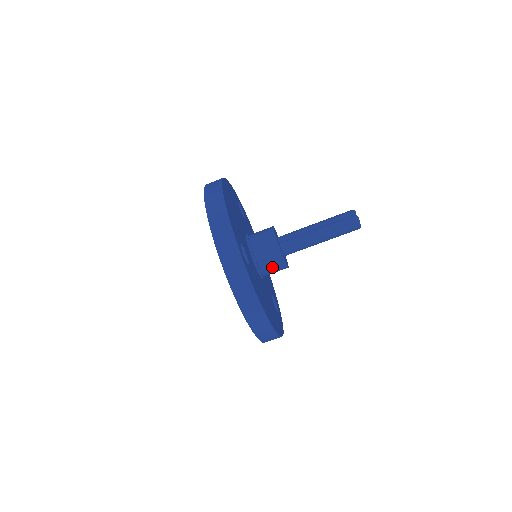
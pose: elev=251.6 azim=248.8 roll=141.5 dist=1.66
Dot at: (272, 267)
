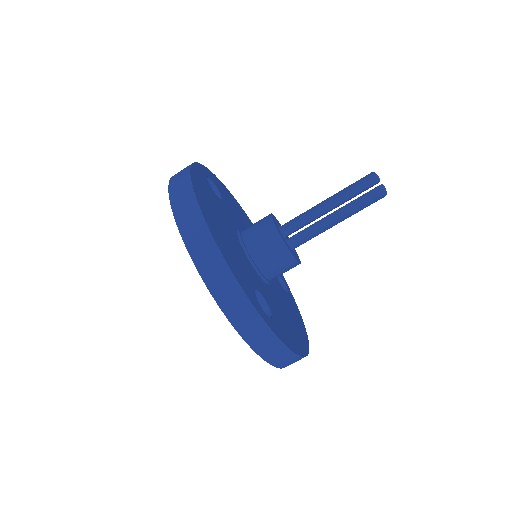
Dot at: (283, 272)
